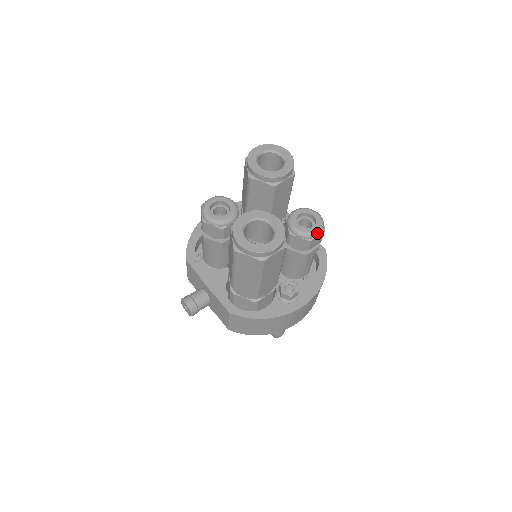
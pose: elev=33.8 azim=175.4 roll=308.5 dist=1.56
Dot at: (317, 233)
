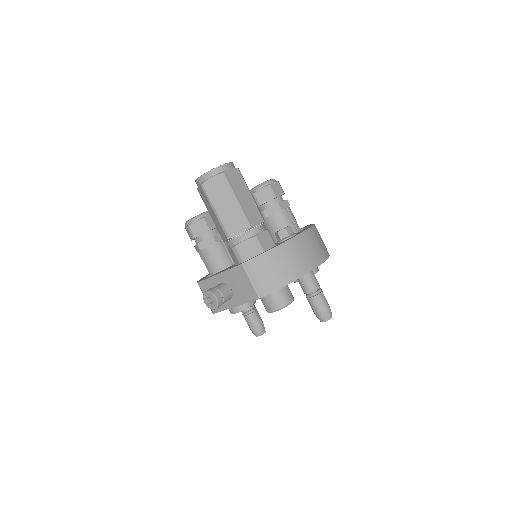
Dot at: (271, 180)
